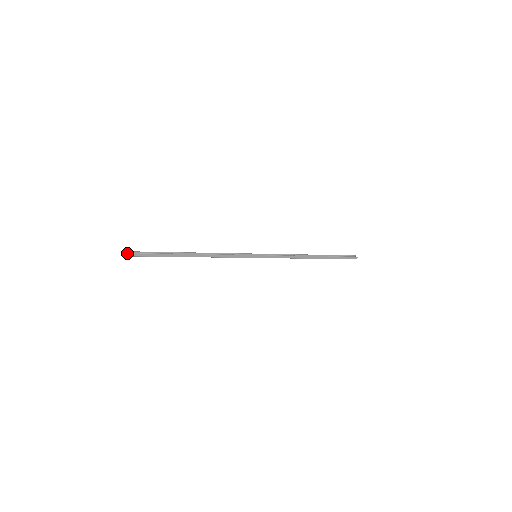
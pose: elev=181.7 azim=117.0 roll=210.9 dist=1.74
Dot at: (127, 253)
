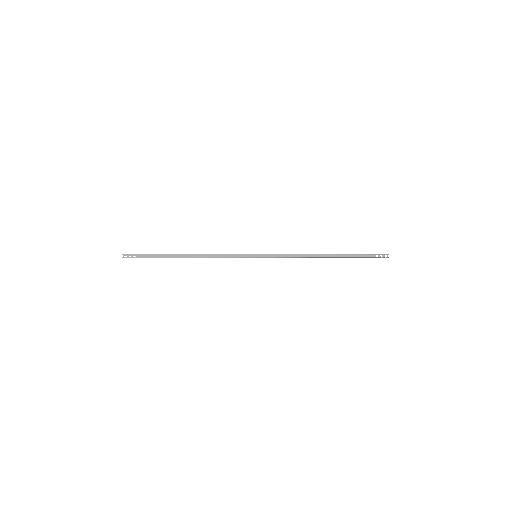
Dot at: (123, 257)
